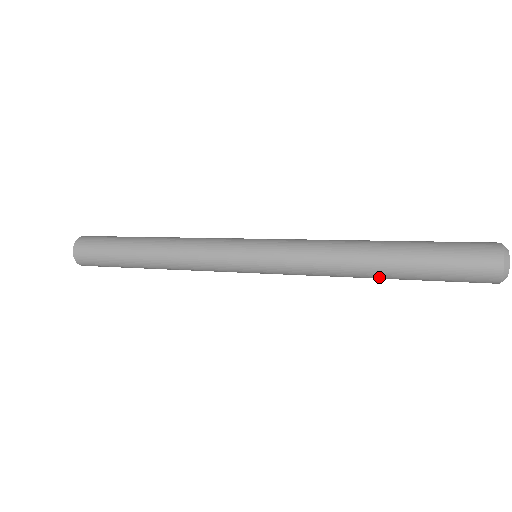
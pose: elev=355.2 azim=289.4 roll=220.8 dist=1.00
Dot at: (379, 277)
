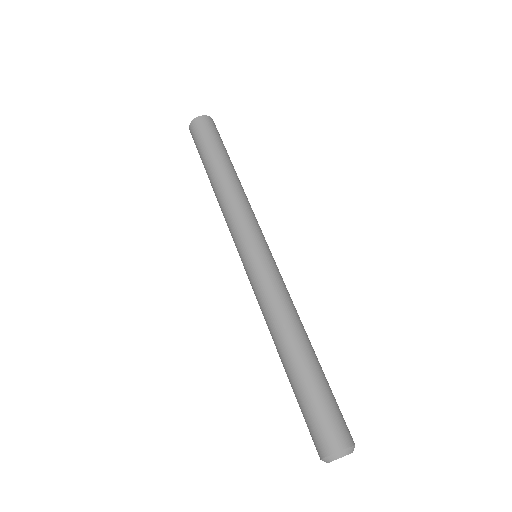
Dot at: occluded
